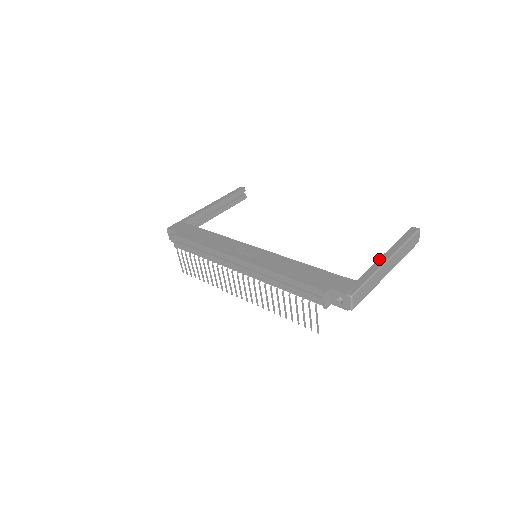
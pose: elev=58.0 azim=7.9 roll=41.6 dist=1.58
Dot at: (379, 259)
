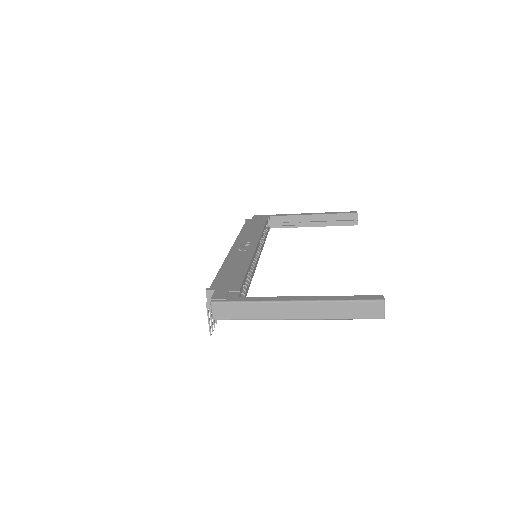
Dot at: (289, 296)
